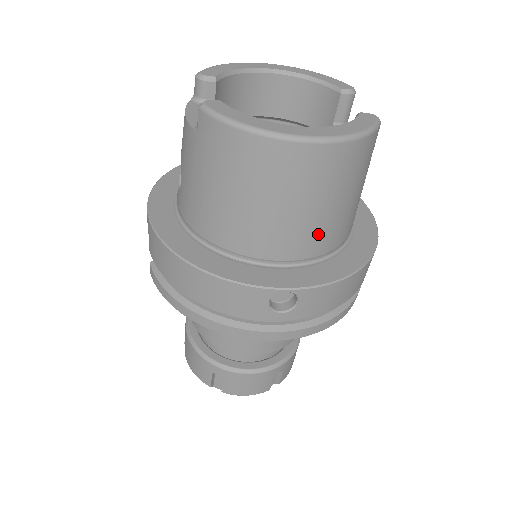
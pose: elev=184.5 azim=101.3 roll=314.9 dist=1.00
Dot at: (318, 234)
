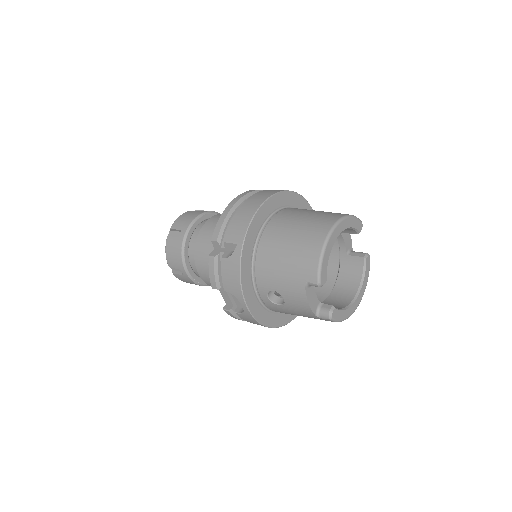
Dot at: occluded
